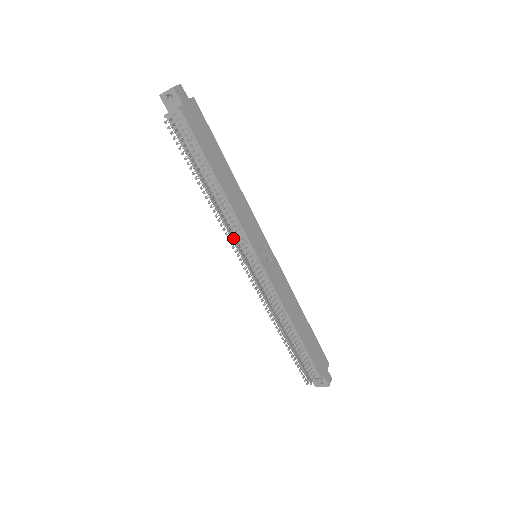
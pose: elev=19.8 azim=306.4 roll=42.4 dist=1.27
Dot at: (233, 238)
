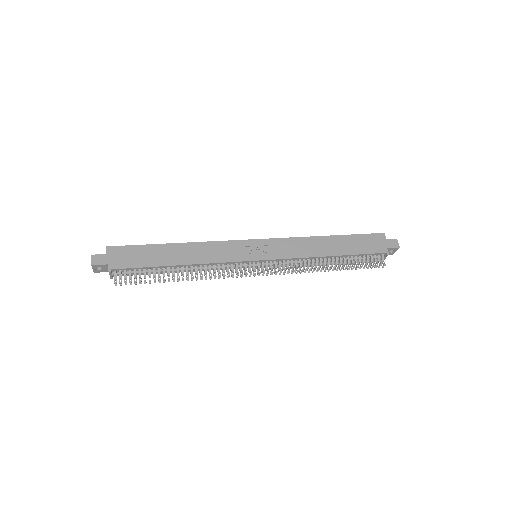
Dot at: occluded
